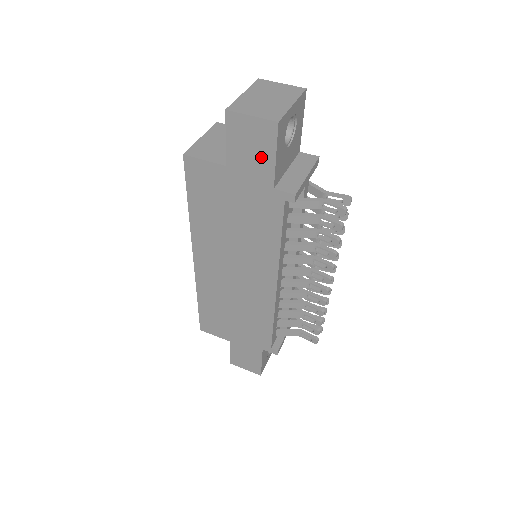
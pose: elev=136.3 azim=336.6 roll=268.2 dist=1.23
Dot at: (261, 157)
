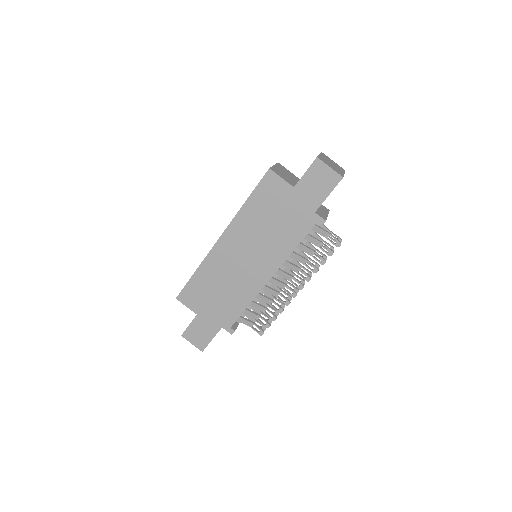
Dot at: (320, 191)
